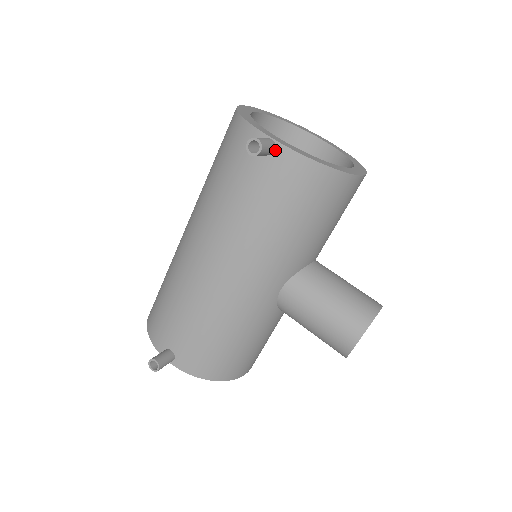
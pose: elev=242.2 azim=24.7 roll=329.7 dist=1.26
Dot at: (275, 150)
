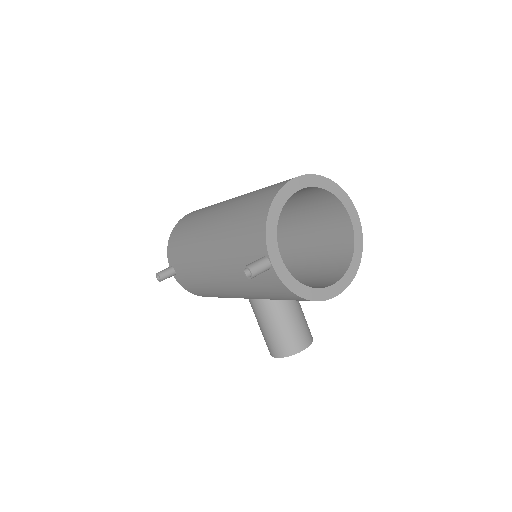
Dot at: (269, 269)
